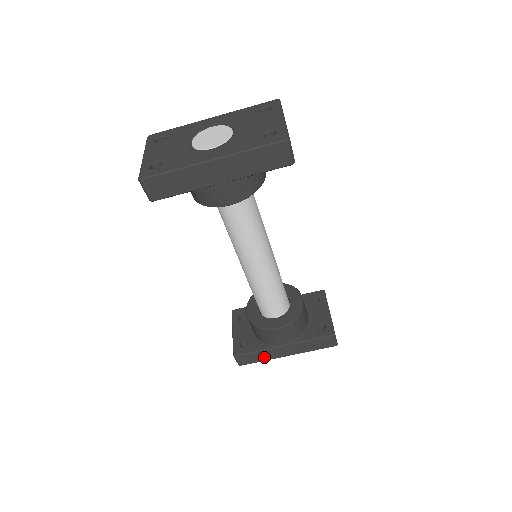
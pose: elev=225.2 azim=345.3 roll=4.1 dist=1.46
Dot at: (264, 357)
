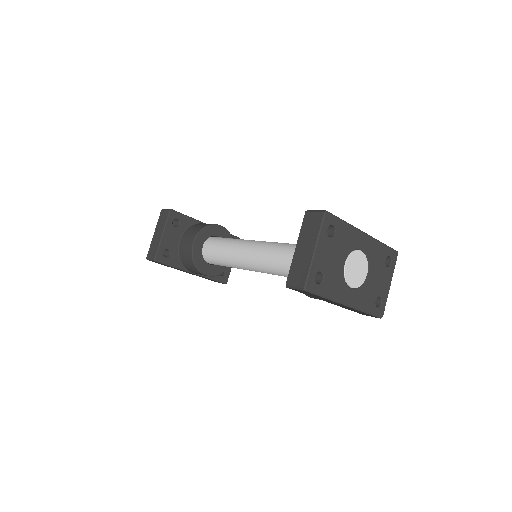
Dot at: (171, 267)
